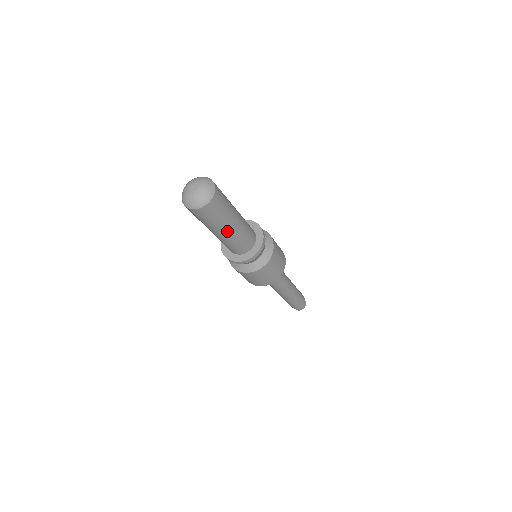
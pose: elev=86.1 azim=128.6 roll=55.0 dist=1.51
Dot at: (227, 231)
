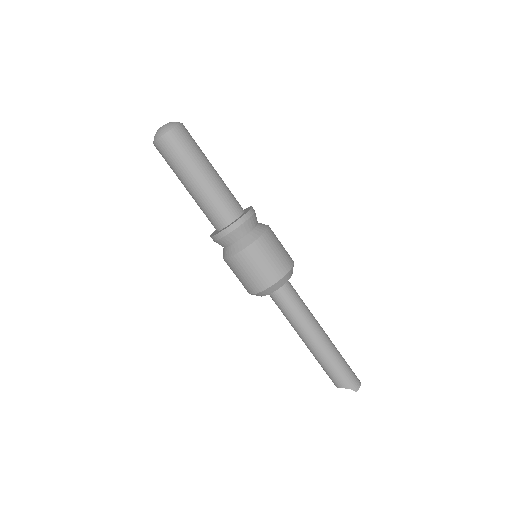
Dot at: (209, 172)
